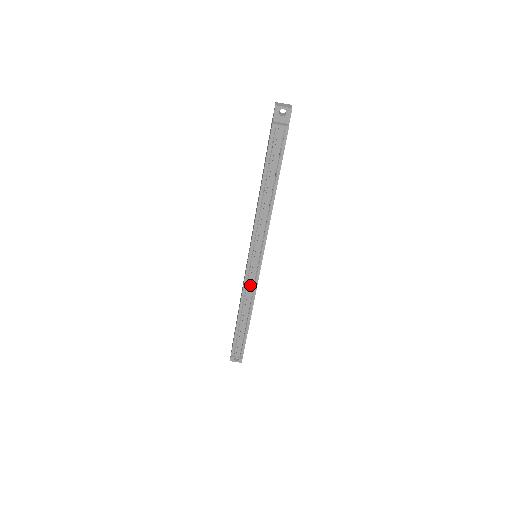
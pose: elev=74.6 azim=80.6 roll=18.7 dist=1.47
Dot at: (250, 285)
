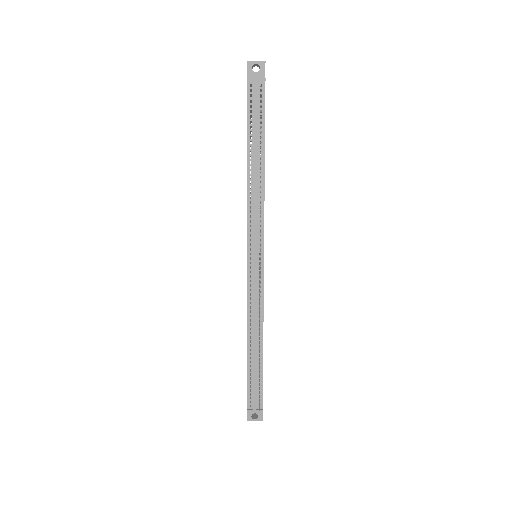
Dot at: (255, 293)
